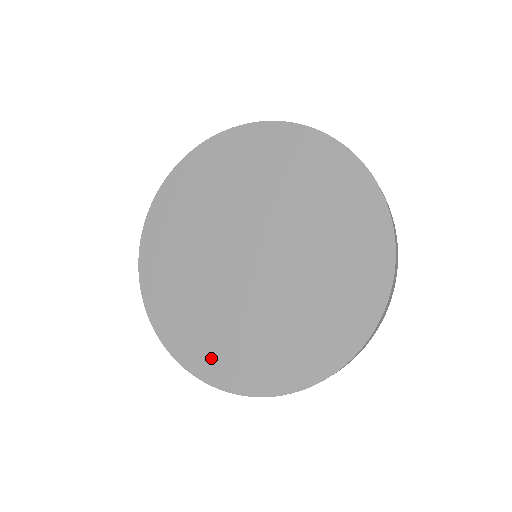
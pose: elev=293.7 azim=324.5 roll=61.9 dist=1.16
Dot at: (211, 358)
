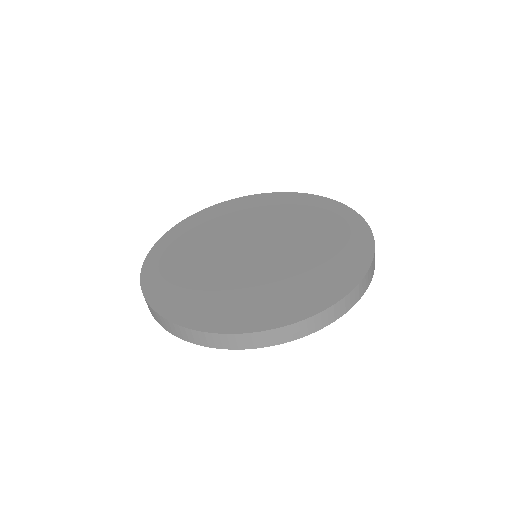
Dot at: (162, 277)
